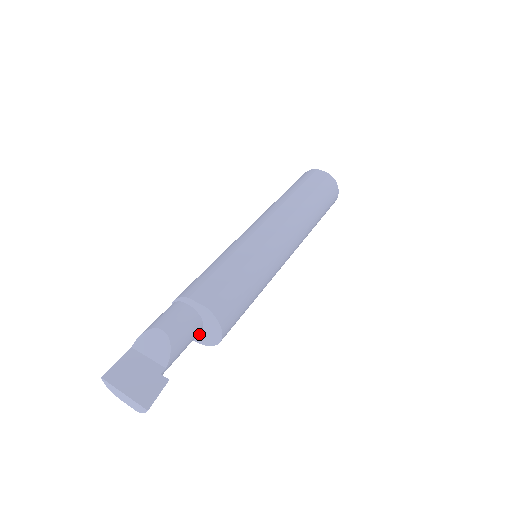
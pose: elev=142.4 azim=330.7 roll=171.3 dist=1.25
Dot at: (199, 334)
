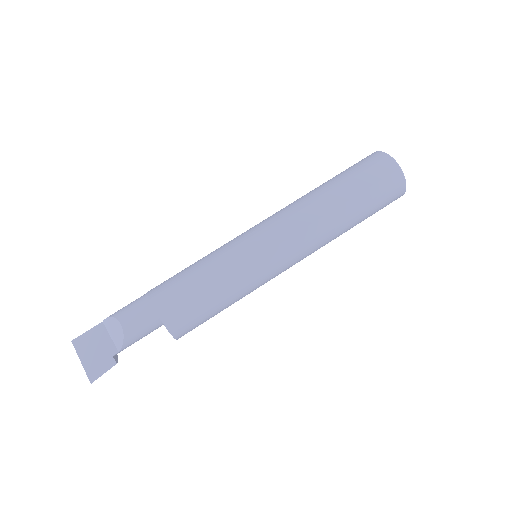
Dot at: occluded
